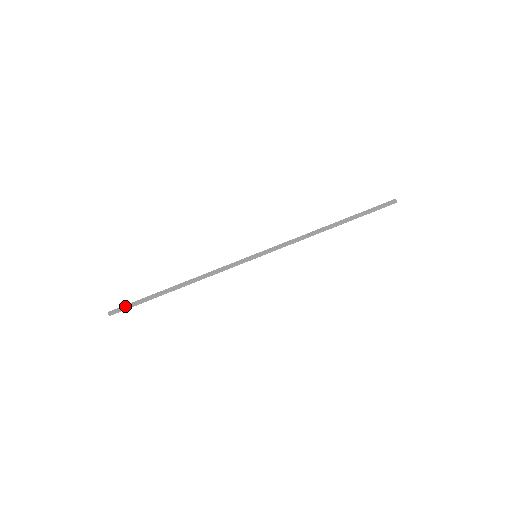
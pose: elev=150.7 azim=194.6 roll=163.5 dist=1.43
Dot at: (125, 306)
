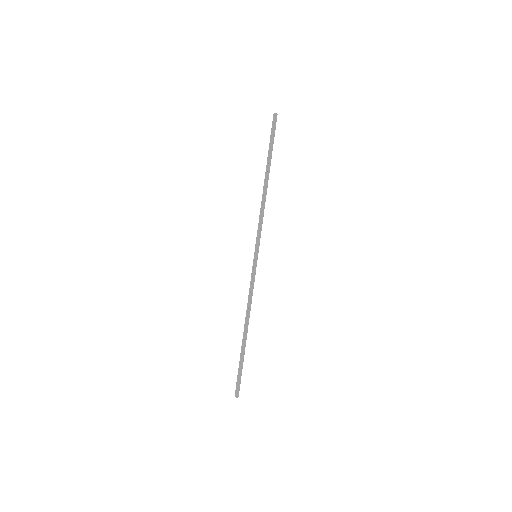
Dot at: (238, 381)
